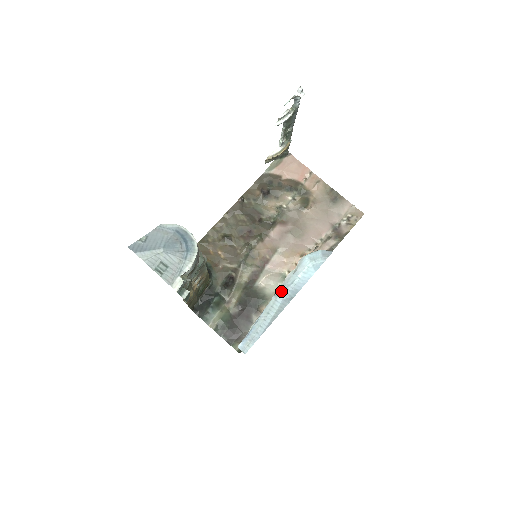
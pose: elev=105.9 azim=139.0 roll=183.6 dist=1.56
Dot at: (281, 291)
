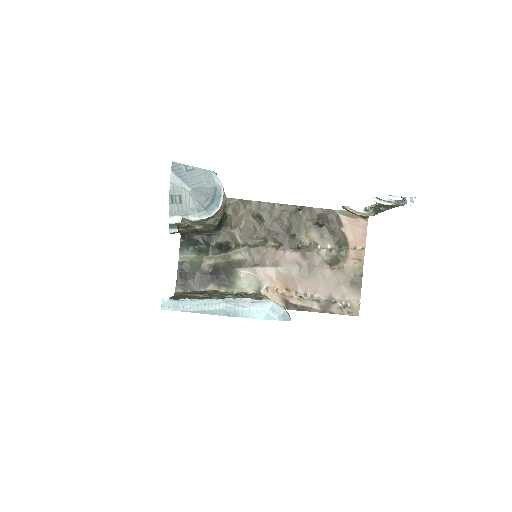
Dot at: (230, 302)
